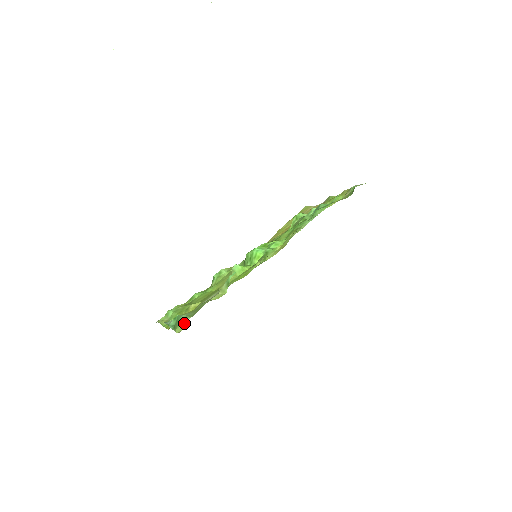
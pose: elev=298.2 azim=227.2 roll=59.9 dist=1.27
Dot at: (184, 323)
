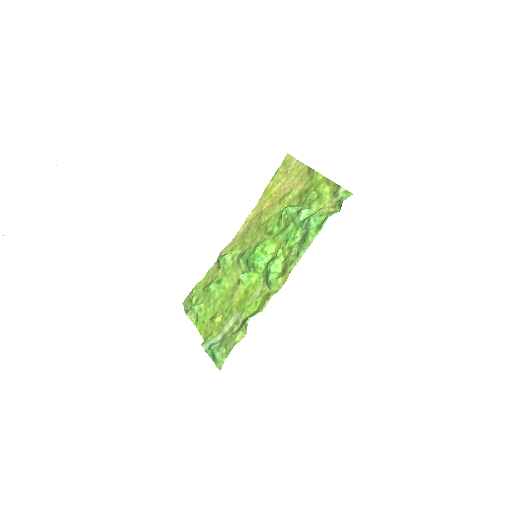
Dot at: (221, 363)
